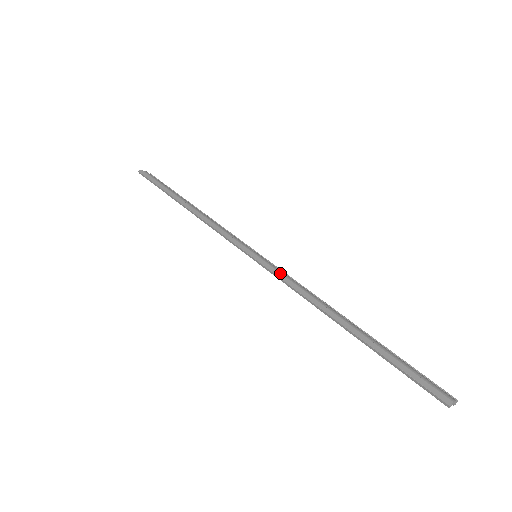
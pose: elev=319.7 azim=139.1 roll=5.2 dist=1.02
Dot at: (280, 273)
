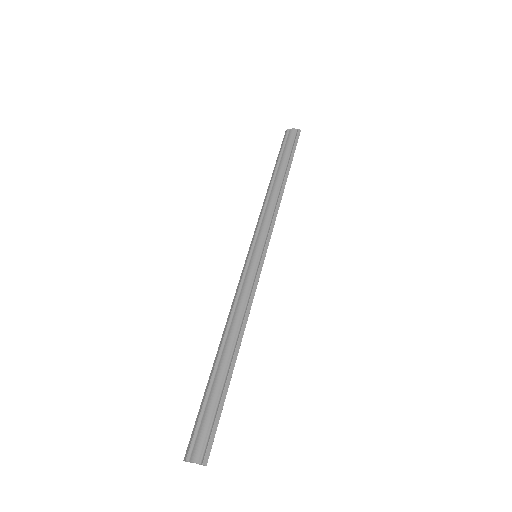
Dot at: (239, 284)
